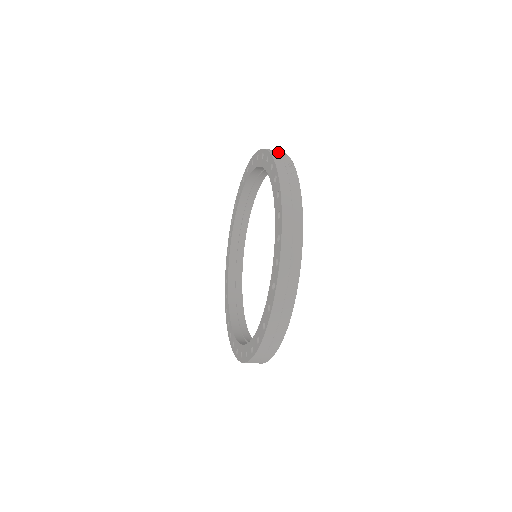
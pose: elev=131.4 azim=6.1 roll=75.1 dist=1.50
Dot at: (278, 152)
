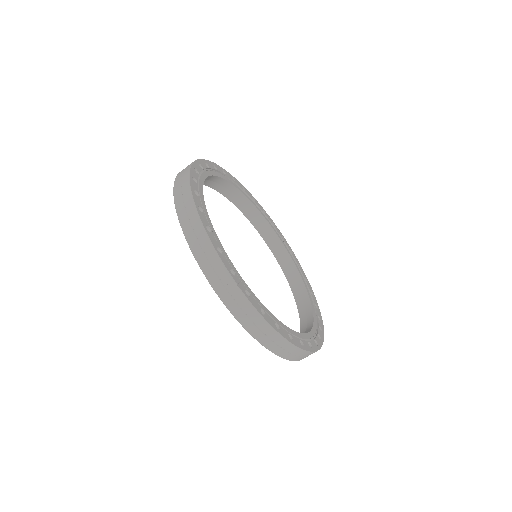
Dot at: (205, 253)
